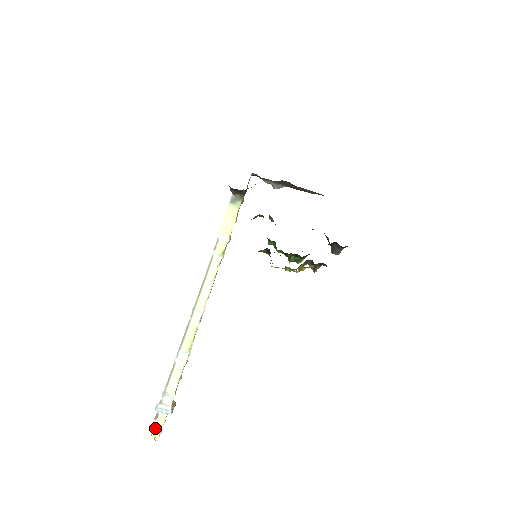
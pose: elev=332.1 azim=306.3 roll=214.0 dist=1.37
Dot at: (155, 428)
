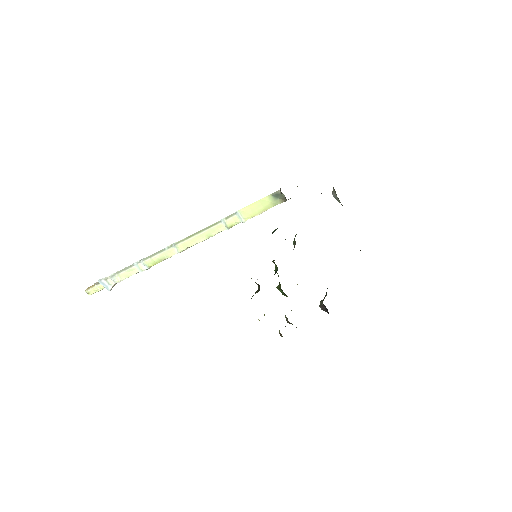
Dot at: (92, 289)
